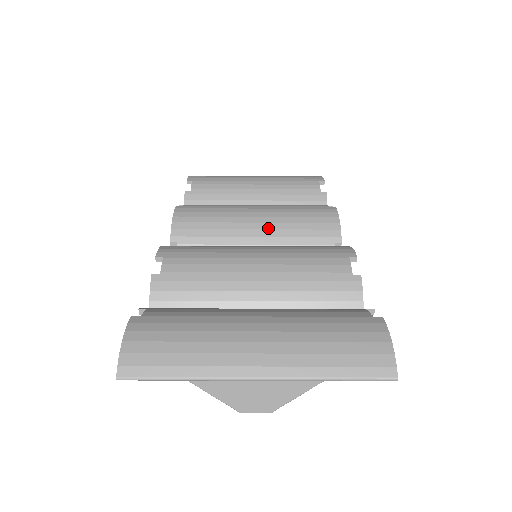
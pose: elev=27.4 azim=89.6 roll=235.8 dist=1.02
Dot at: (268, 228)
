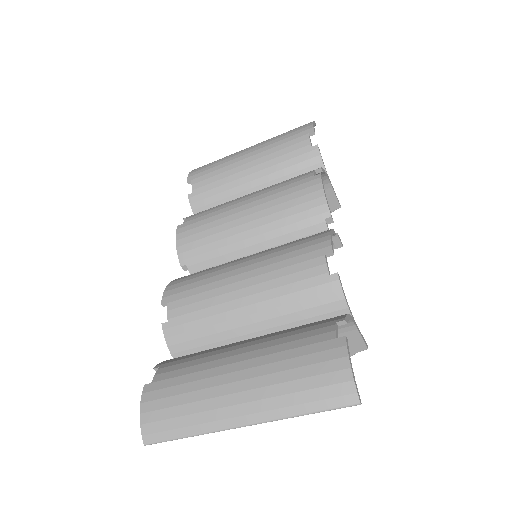
Dot at: (258, 225)
